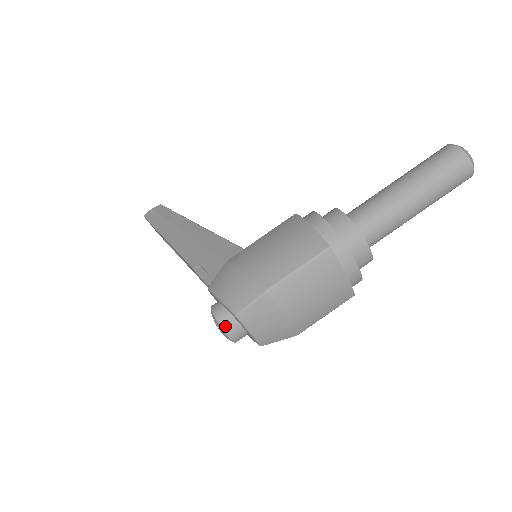
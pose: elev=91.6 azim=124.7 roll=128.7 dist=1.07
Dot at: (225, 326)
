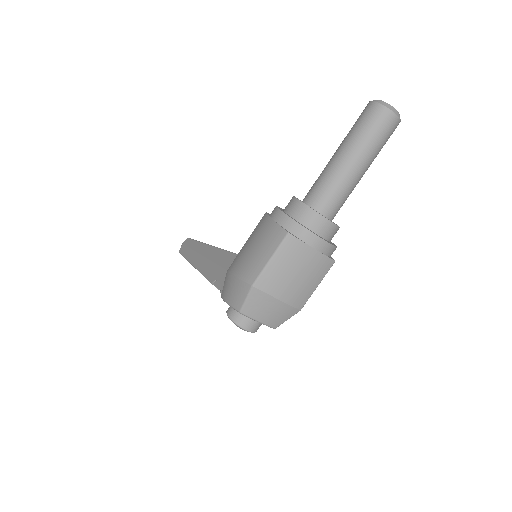
Dot at: (239, 323)
